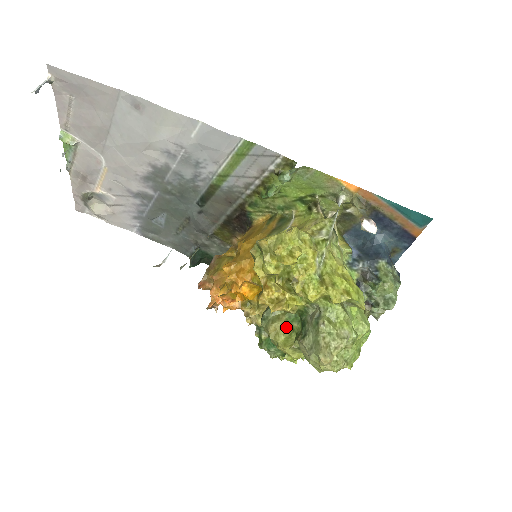
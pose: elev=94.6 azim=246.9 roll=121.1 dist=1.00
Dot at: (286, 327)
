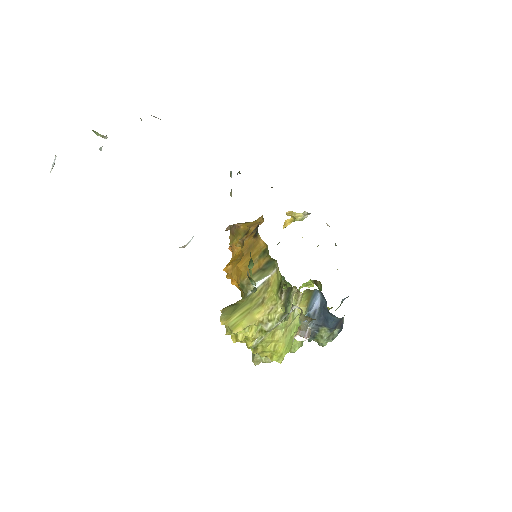
Dot at: occluded
